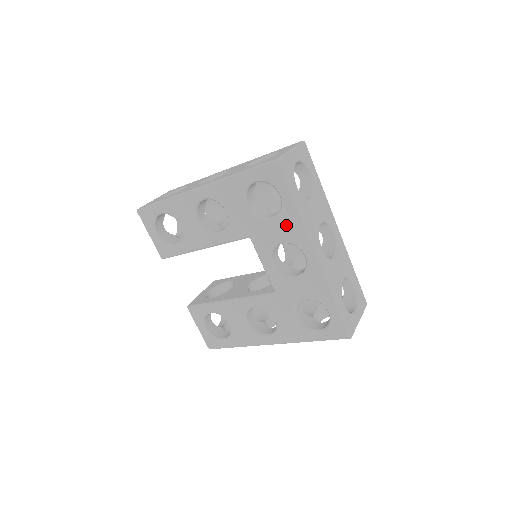
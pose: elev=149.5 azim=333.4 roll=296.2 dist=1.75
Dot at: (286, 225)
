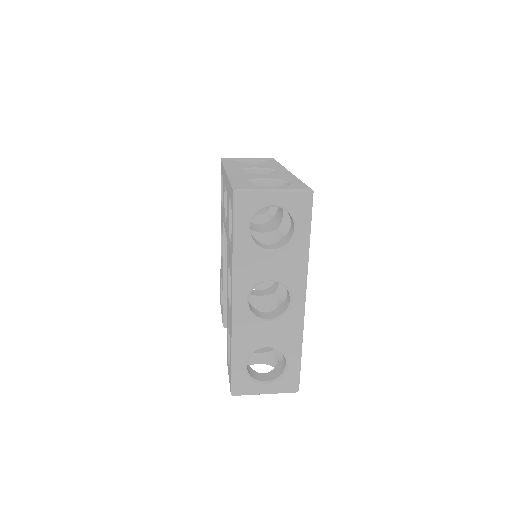
Dot at: occluded
